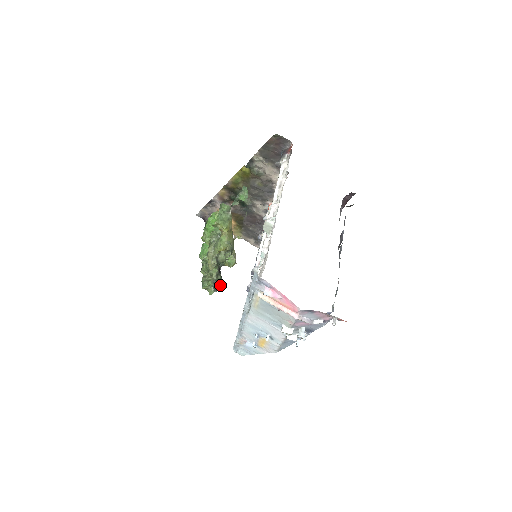
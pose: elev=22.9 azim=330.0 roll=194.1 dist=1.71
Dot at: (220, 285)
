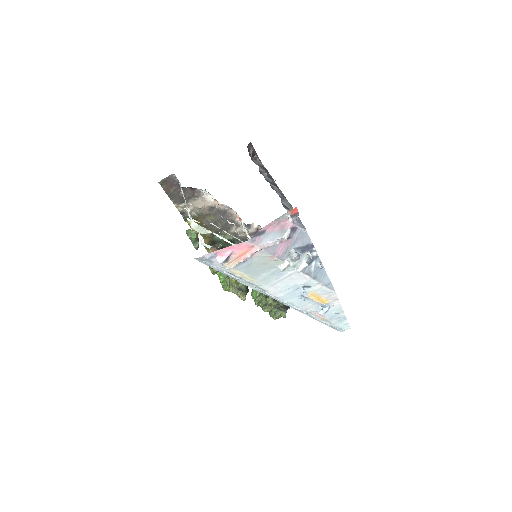
Dot at: occluded
